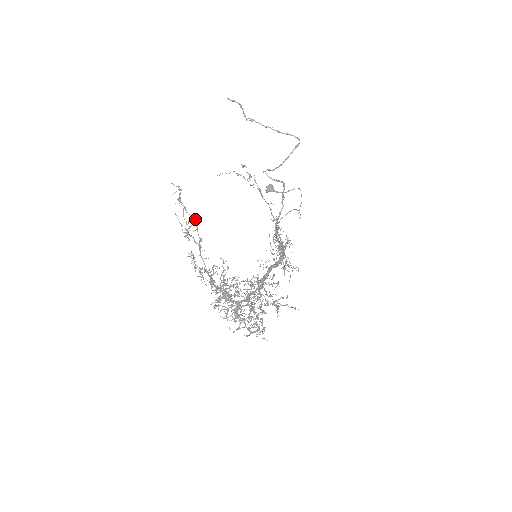
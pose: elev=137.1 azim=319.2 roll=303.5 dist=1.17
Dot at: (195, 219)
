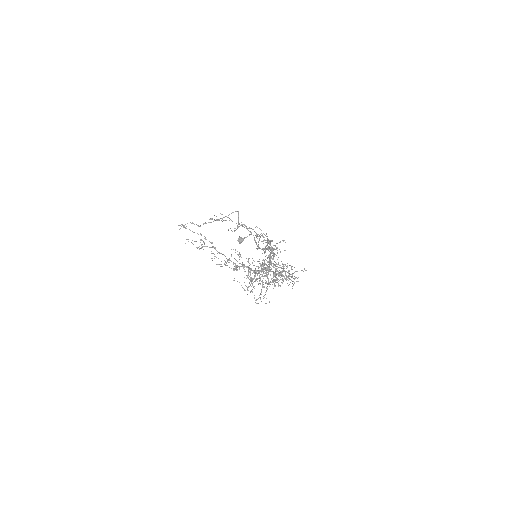
Dot at: (200, 233)
